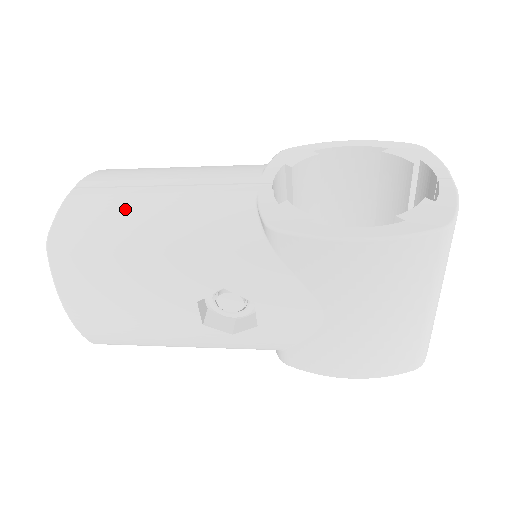
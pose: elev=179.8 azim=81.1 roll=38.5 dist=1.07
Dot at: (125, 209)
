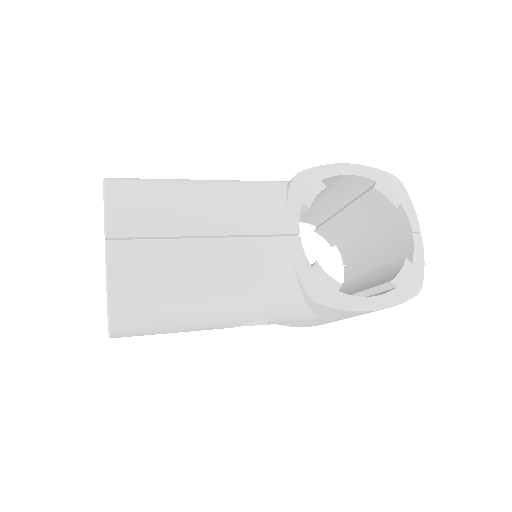
Dot at: (179, 273)
